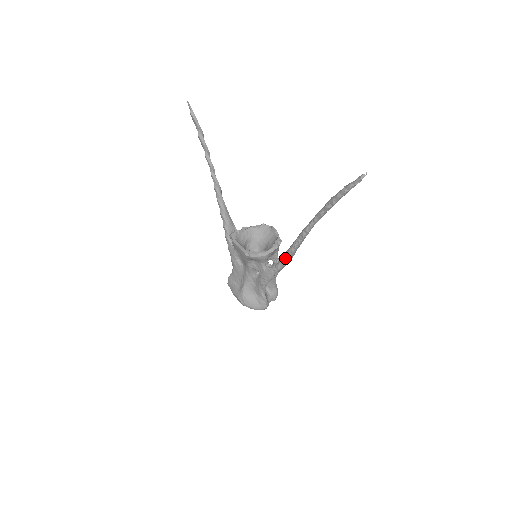
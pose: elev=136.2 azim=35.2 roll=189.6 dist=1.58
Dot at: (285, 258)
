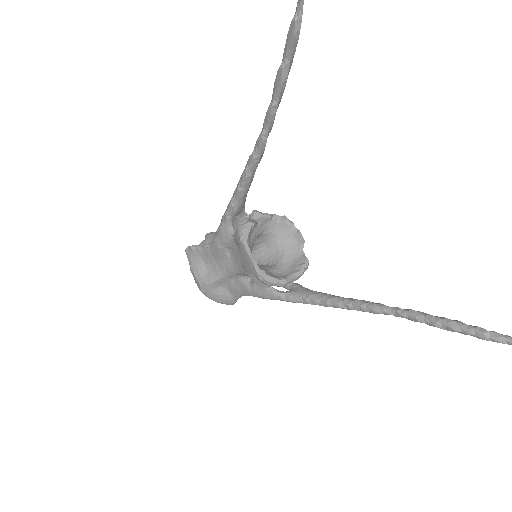
Dot at: (310, 302)
